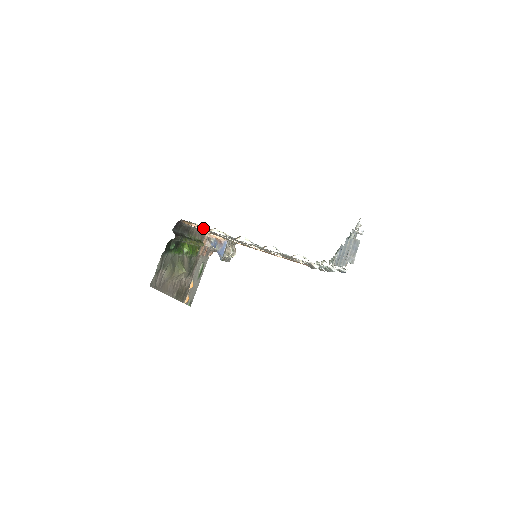
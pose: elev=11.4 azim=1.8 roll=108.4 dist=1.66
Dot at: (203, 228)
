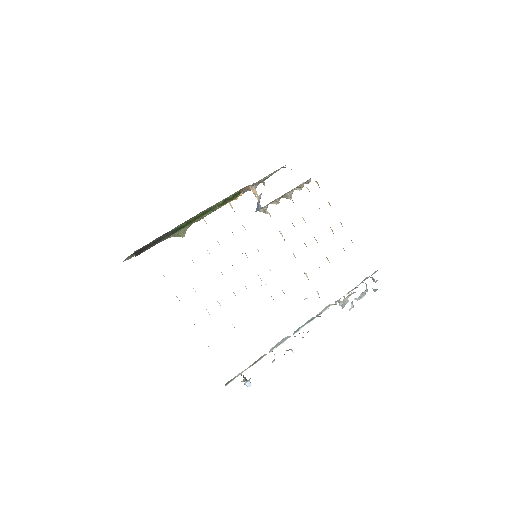
Dot at: occluded
